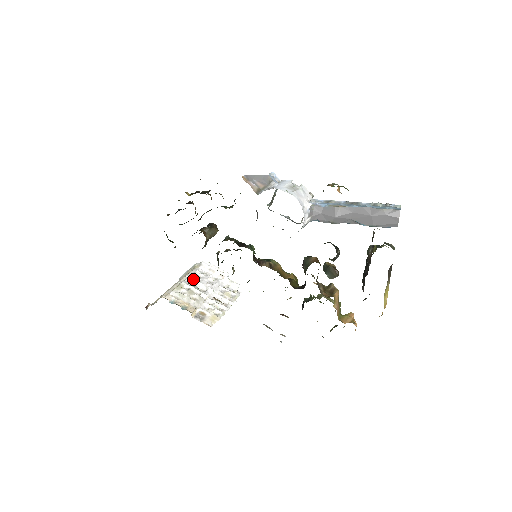
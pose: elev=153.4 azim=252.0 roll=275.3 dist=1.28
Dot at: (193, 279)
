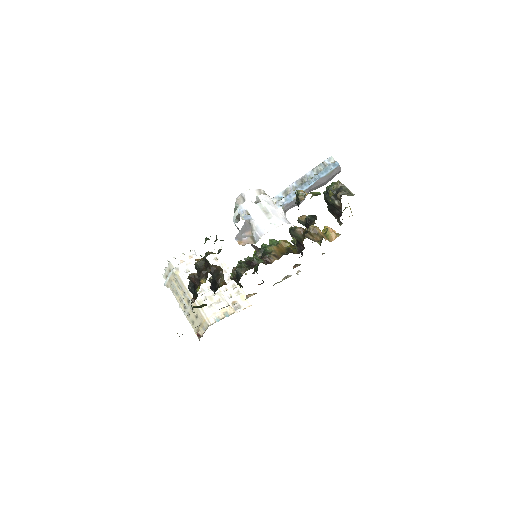
Dot at: occluded
